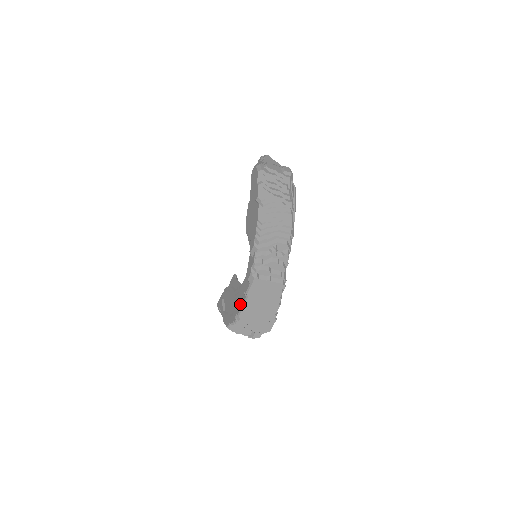
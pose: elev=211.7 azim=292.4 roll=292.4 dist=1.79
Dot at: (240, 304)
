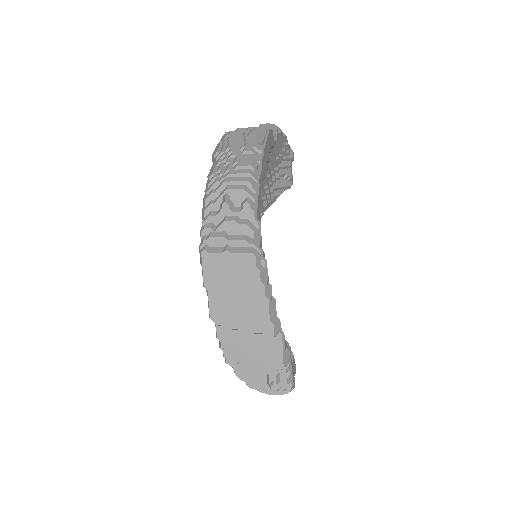
Dot at: occluded
